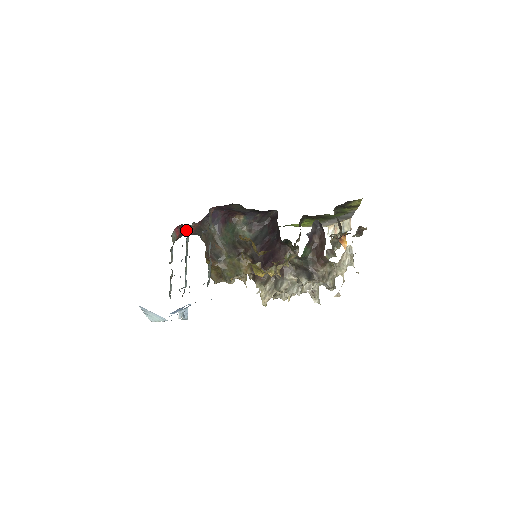
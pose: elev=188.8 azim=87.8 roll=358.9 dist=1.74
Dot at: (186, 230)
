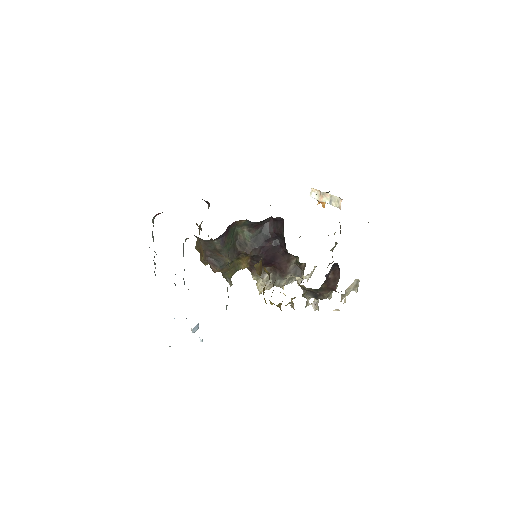
Dot at: occluded
